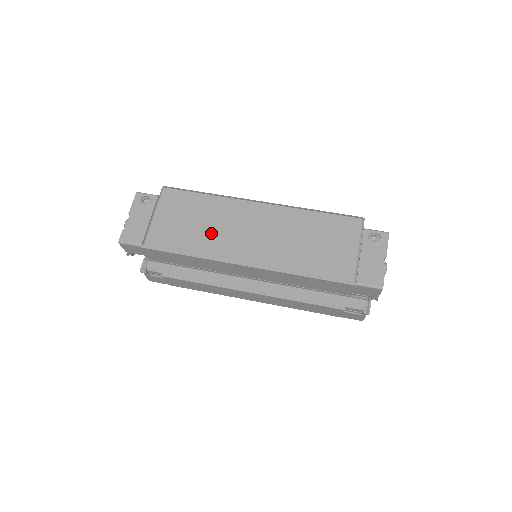
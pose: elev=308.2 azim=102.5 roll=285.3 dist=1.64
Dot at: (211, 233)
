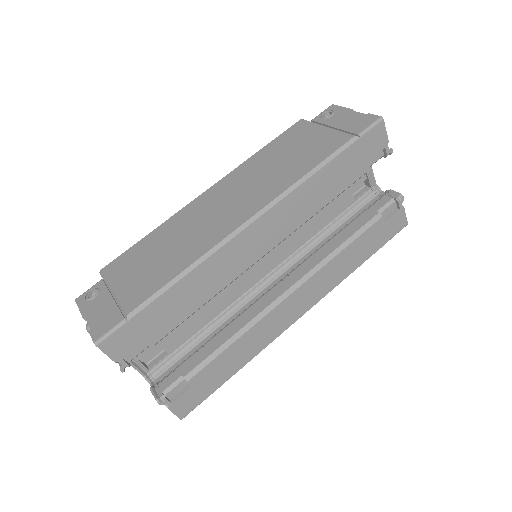
Dot at: (188, 241)
